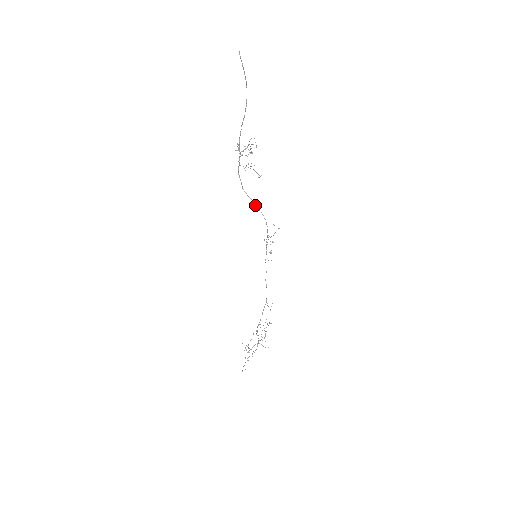
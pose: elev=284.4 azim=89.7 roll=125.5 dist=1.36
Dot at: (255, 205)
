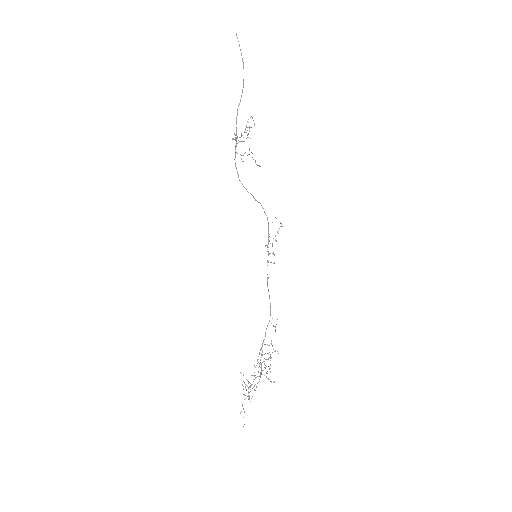
Dot at: (254, 198)
